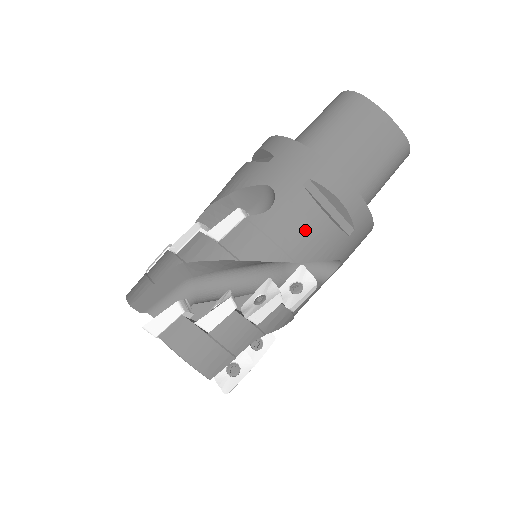
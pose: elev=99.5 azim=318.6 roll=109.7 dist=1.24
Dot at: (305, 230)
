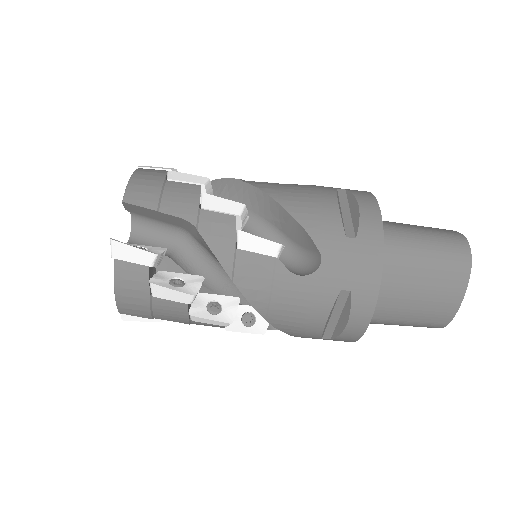
Dot at: (300, 314)
